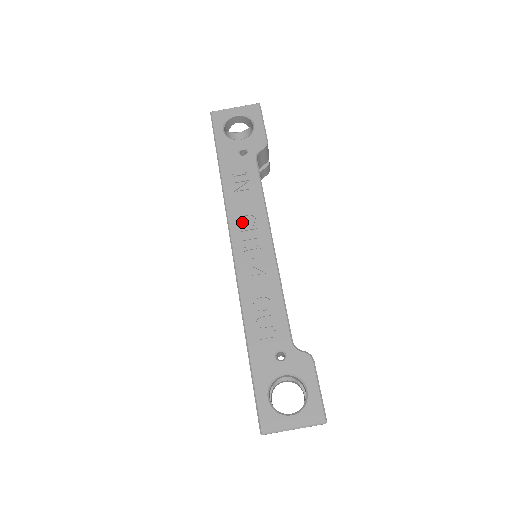
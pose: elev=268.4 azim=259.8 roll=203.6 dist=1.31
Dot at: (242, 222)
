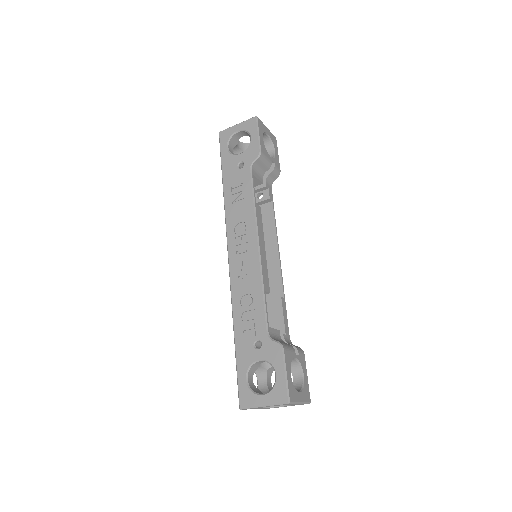
Dot at: (236, 229)
